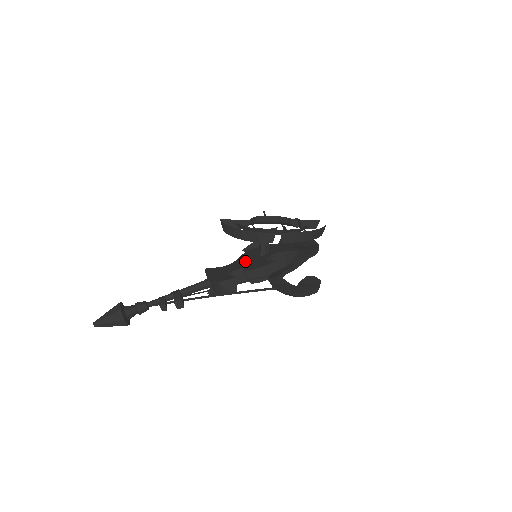
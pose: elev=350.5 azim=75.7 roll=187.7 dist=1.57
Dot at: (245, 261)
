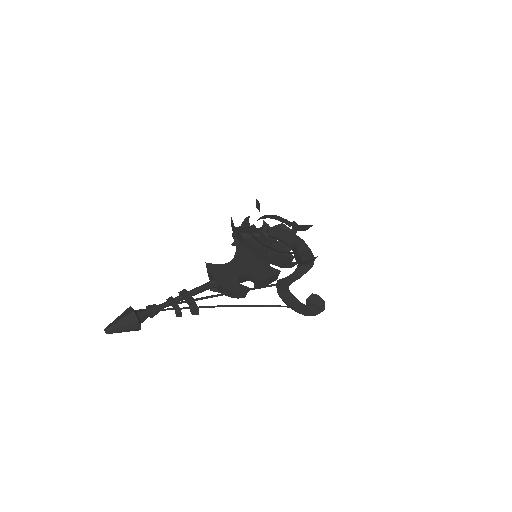
Dot at: (247, 261)
